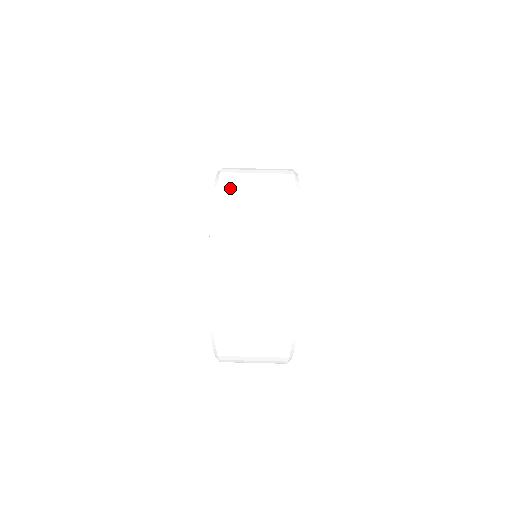
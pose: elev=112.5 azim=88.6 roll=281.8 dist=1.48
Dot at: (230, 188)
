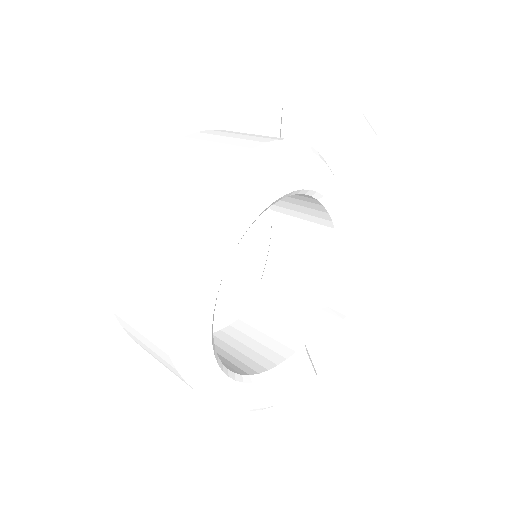
Dot at: (162, 161)
